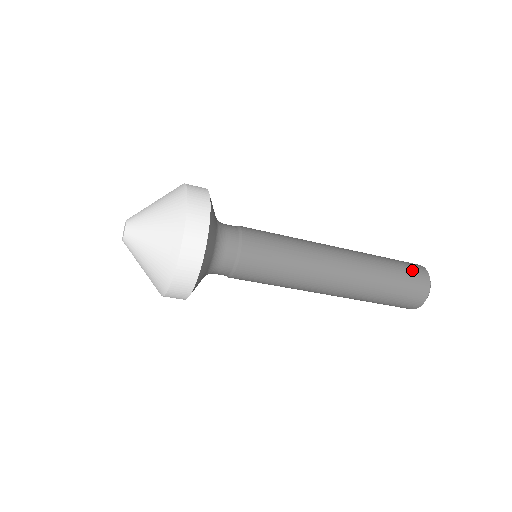
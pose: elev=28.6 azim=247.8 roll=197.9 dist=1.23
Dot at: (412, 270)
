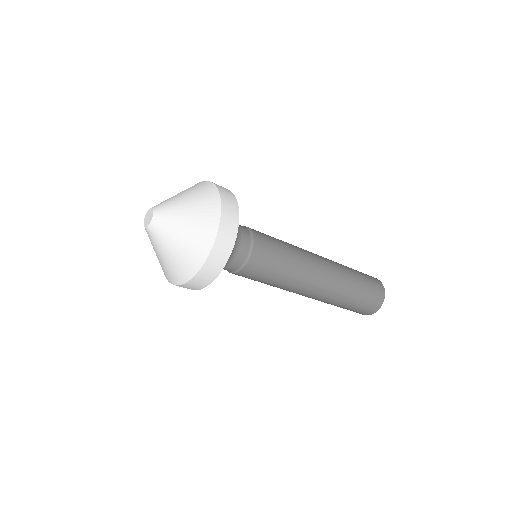
Dot at: (371, 279)
